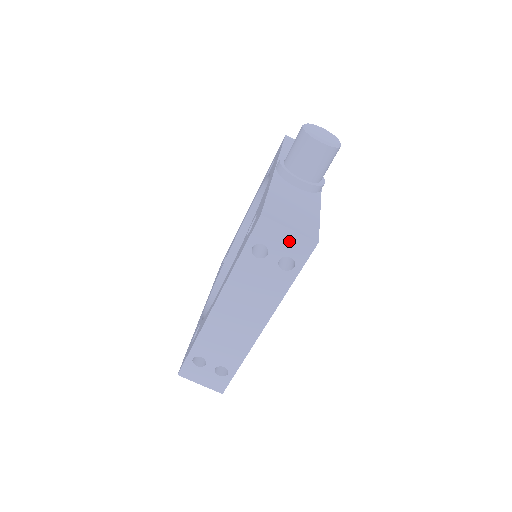
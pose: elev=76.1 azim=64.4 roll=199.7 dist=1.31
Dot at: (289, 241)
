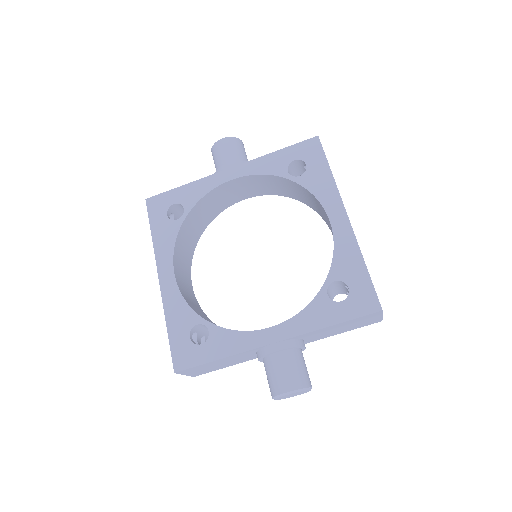
Dot at: occluded
